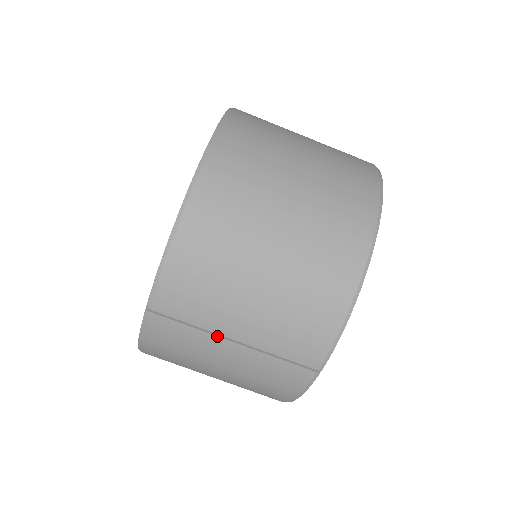
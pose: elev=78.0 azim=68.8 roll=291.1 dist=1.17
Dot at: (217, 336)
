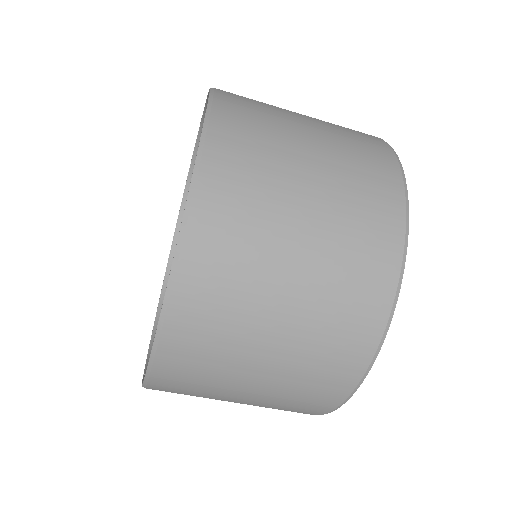
Dot at: occluded
